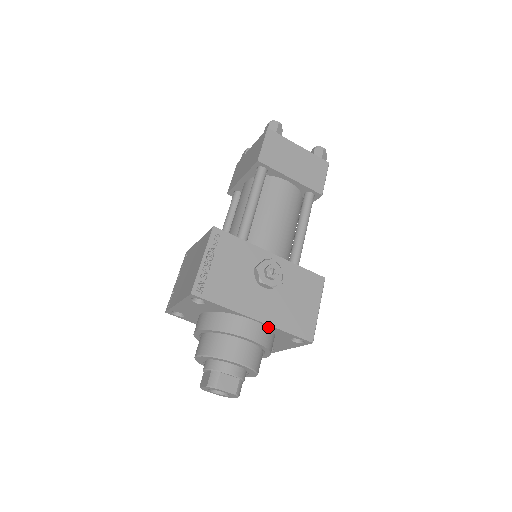
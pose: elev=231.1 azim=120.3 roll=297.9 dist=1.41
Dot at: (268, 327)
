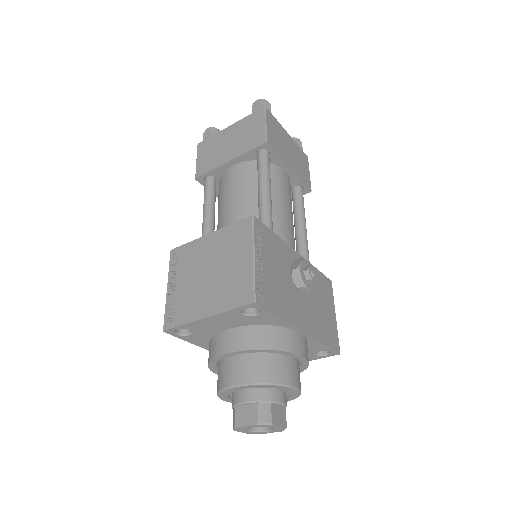
Dot at: (307, 340)
